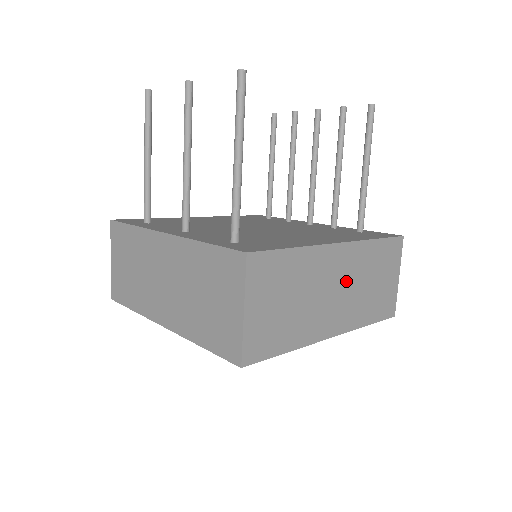
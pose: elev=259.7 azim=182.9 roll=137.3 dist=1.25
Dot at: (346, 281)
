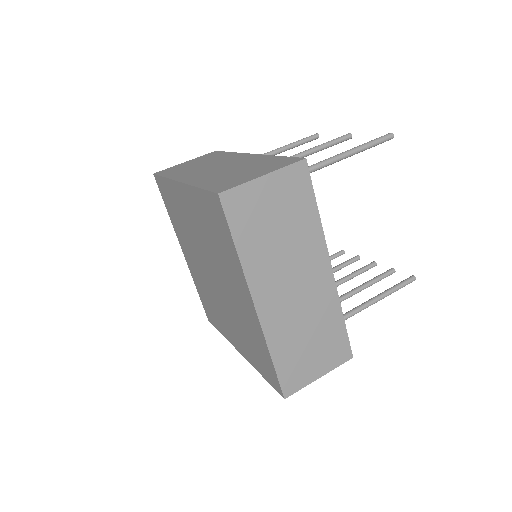
Dot at: (304, 296)
